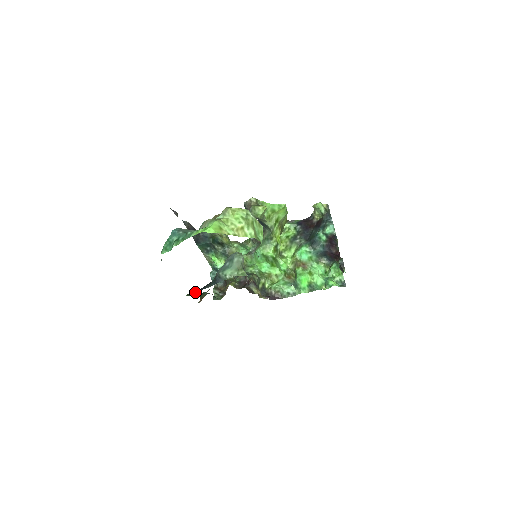
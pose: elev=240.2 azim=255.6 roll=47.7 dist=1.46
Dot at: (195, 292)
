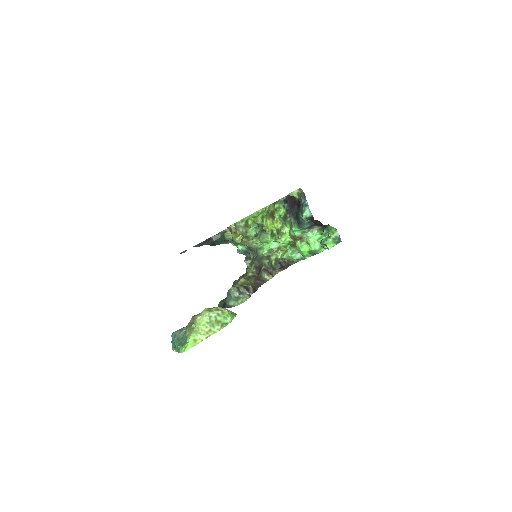
Dot at: occluded
